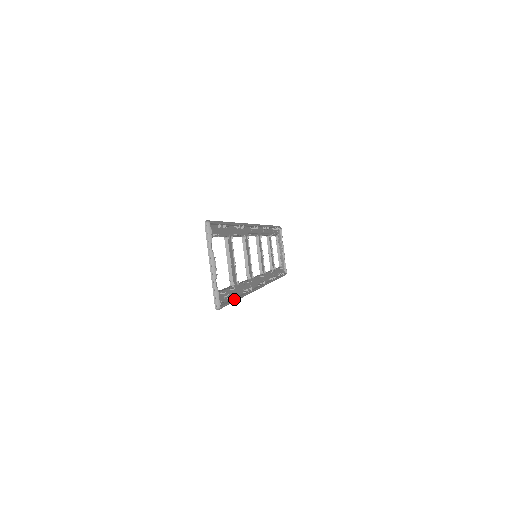
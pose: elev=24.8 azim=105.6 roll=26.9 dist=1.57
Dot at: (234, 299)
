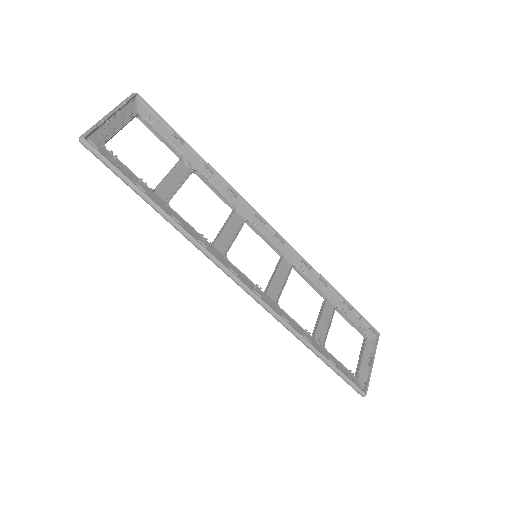
Dot at: (130, 179)
